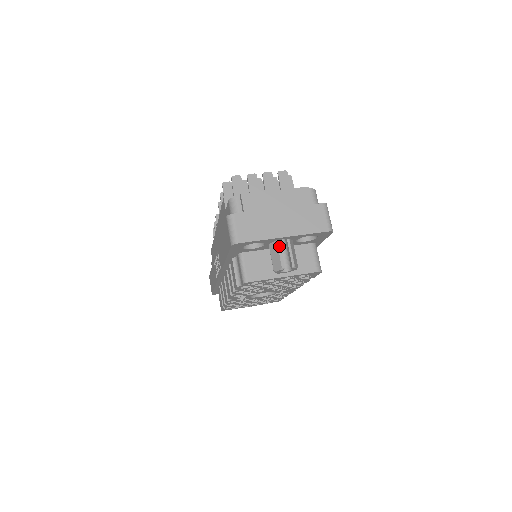
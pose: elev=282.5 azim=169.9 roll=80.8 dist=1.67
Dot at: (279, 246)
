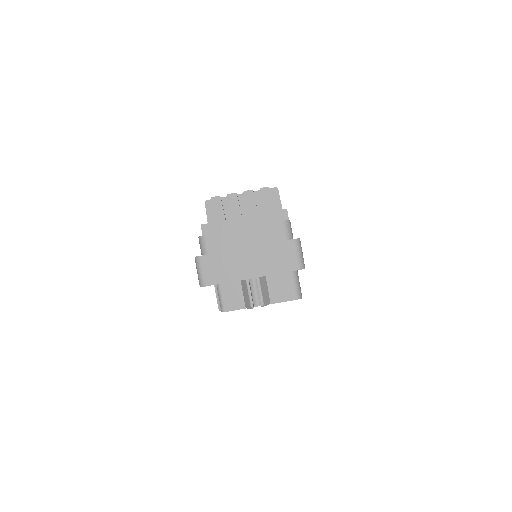
Dot at: (248, 285)
